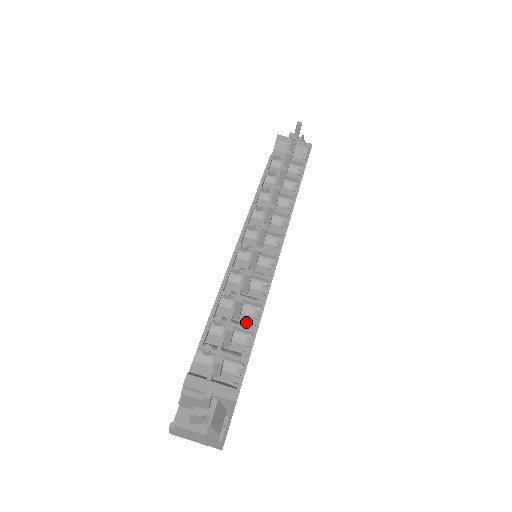
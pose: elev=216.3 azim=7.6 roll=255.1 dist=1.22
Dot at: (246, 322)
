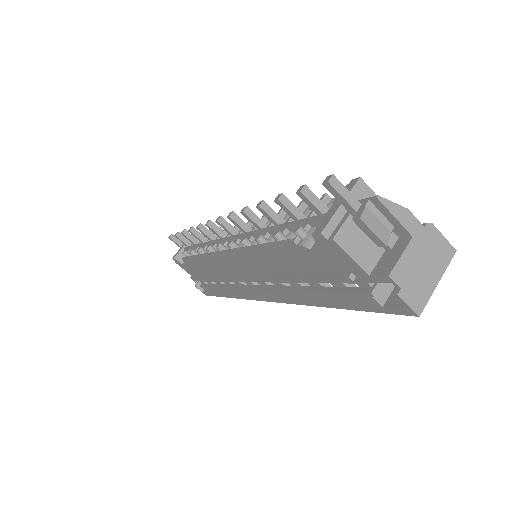
Dot at: occluded
